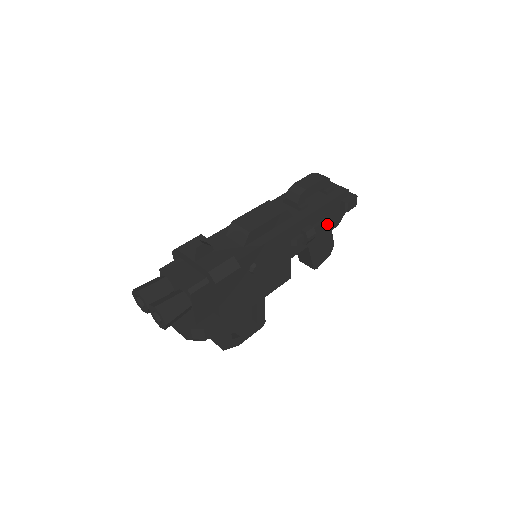
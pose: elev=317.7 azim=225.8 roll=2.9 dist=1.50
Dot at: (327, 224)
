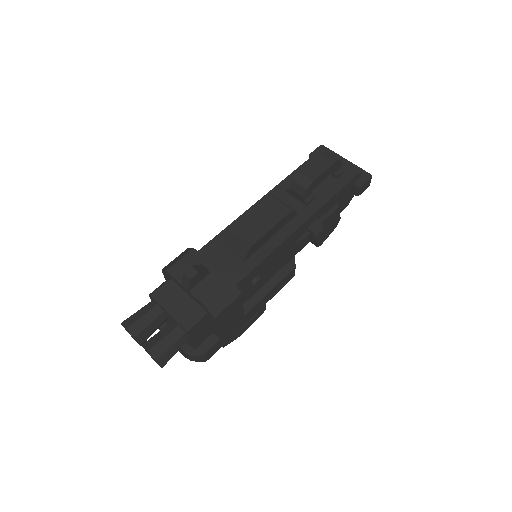
Dot at: (336, 212)
